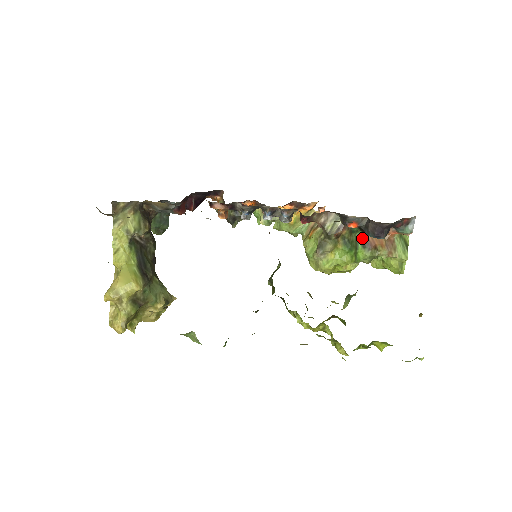
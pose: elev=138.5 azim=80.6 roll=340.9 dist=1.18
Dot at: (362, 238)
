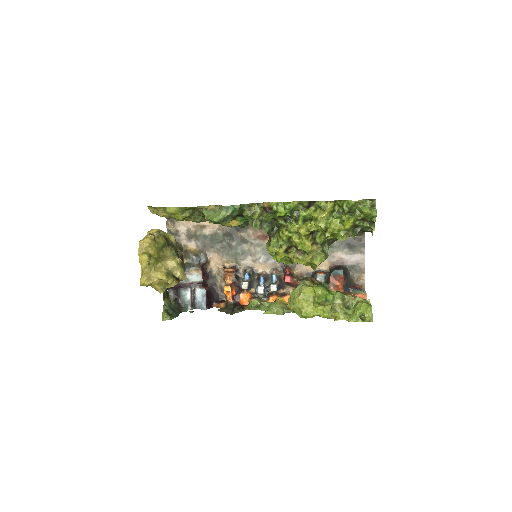
Dot at: occluded
